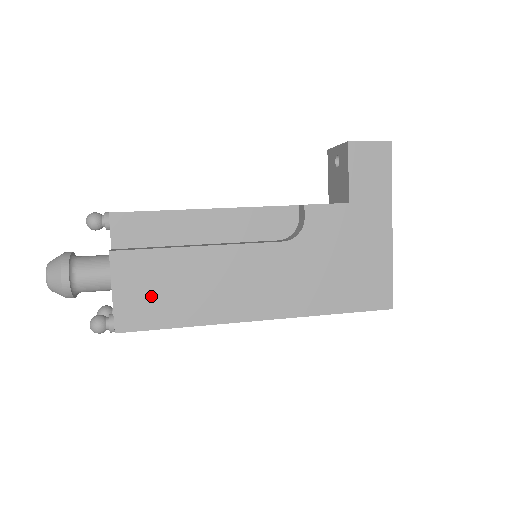
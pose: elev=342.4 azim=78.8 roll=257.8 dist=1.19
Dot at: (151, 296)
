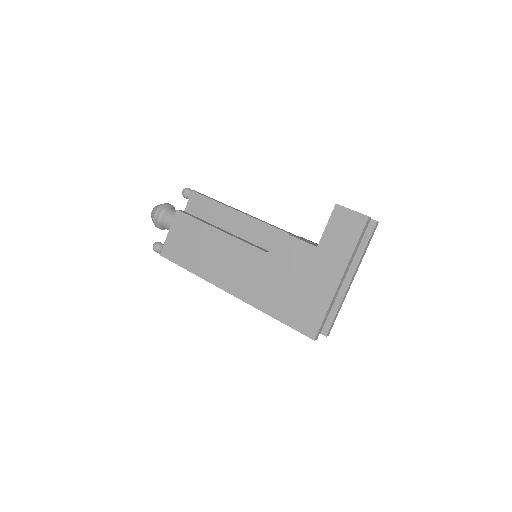
Dot at: (183, 245)
